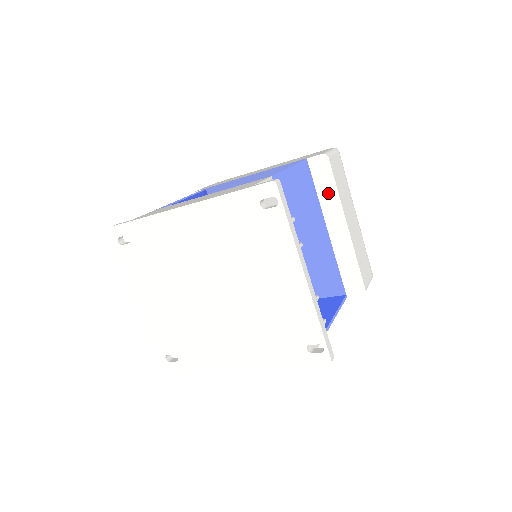
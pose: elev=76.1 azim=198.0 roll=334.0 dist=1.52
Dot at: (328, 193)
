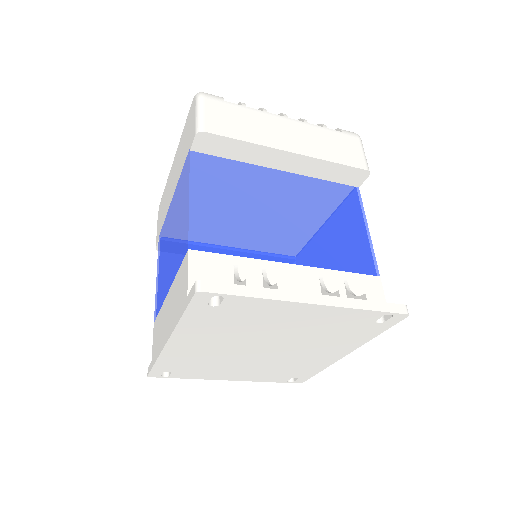
Dot at: (242, 151)
